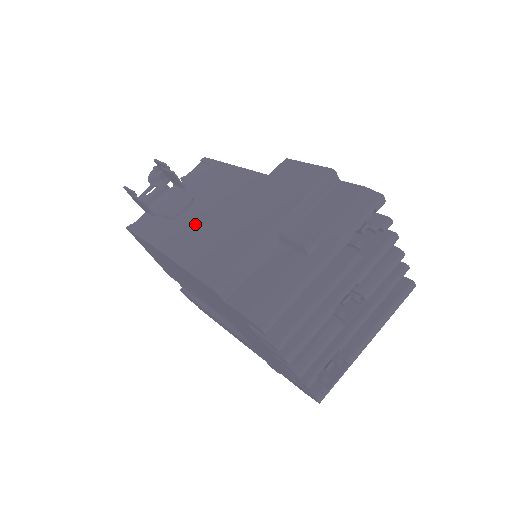
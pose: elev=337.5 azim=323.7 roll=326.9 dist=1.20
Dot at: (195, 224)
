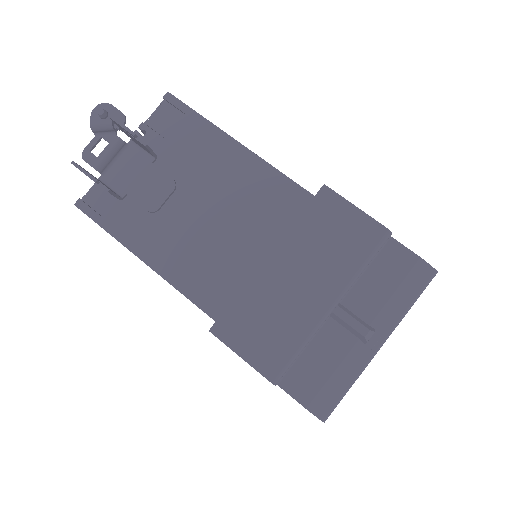
Dot at: (192, 233)
